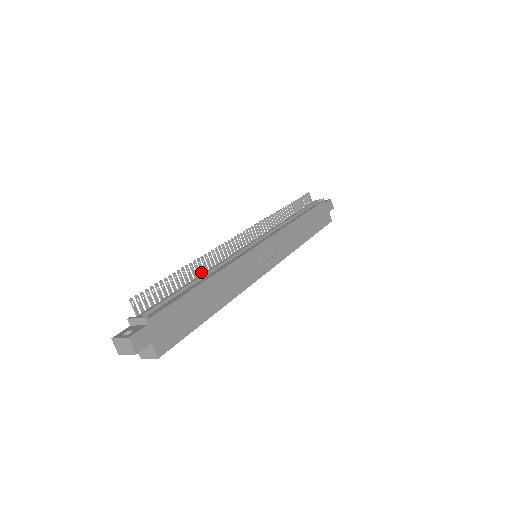
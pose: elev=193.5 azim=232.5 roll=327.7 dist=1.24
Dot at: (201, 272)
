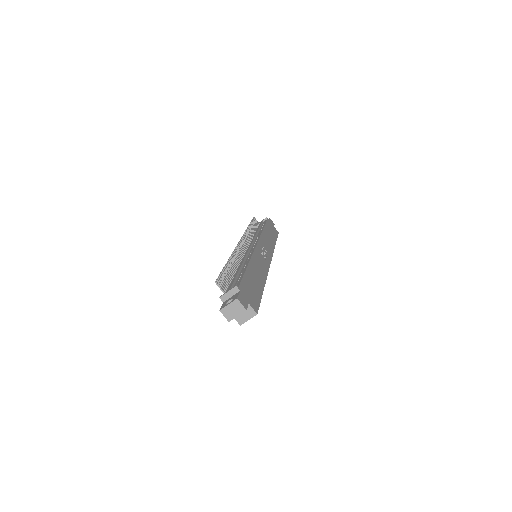
Dot at: (236, 267)
